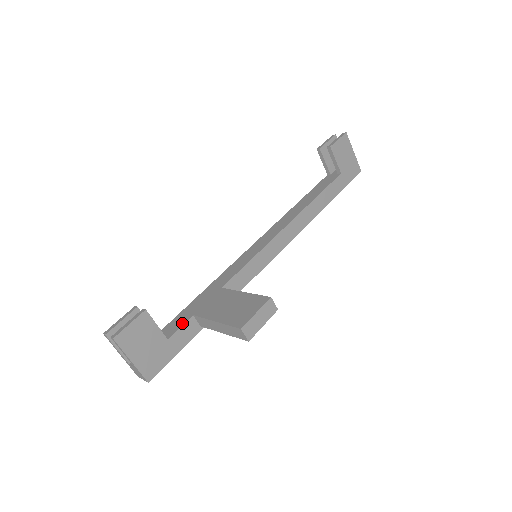
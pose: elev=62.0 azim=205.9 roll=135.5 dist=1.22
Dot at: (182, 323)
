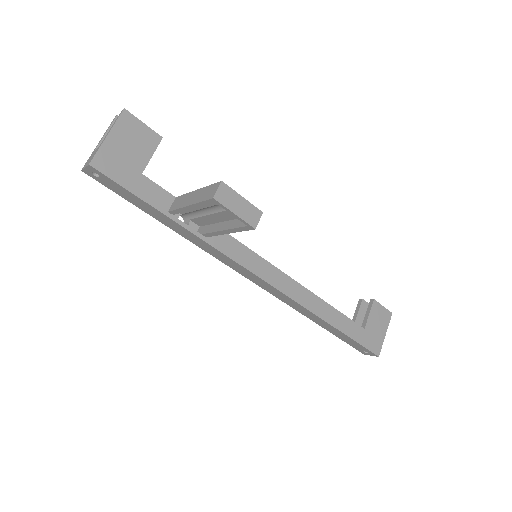
Dot at: (162, 189)
